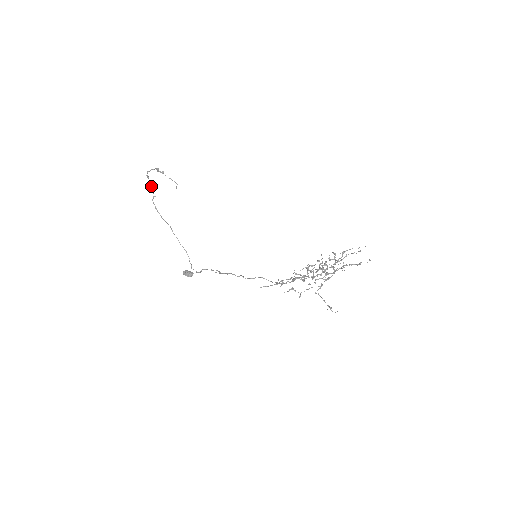
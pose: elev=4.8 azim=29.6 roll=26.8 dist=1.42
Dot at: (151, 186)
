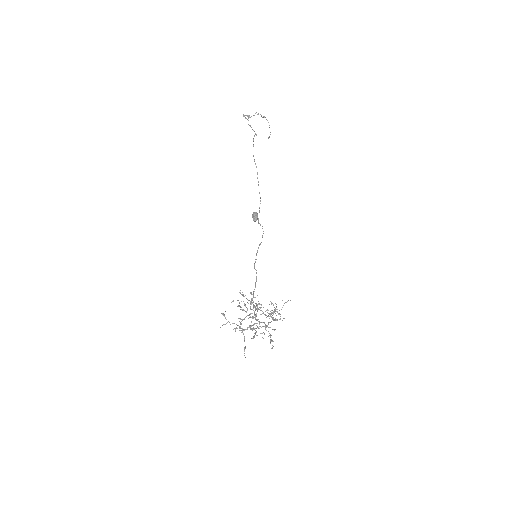
Dot at: (250, 126)
